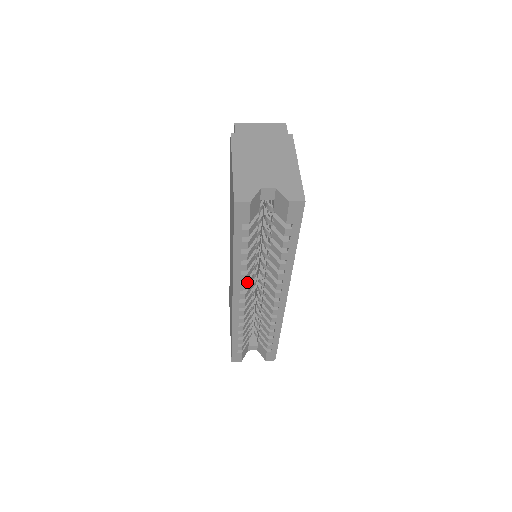
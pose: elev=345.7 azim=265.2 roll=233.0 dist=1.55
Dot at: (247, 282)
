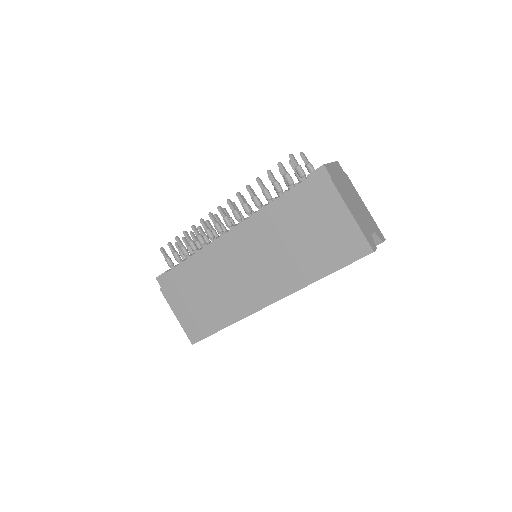
Dot at: occluded
